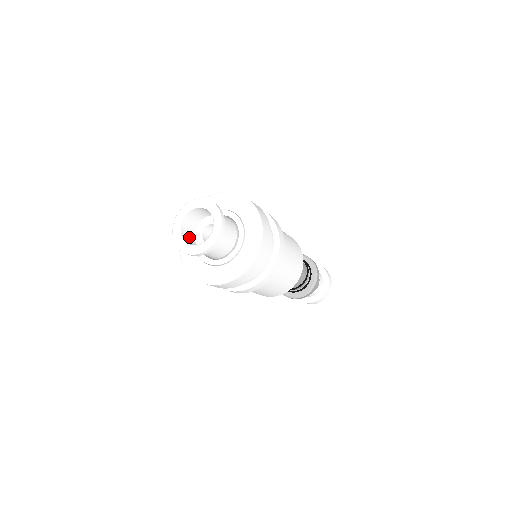
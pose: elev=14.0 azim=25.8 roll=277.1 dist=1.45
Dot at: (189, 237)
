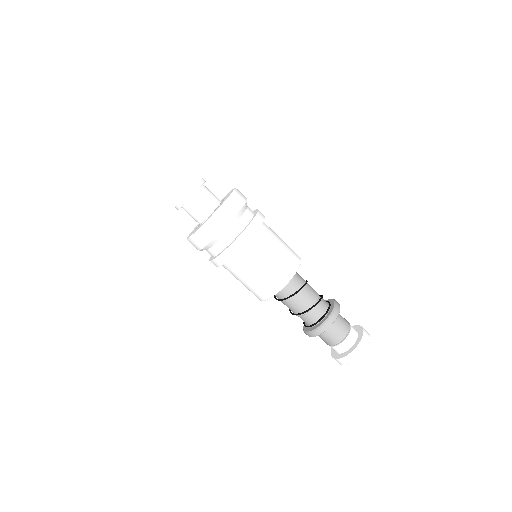
Dot at: (190, 207)
